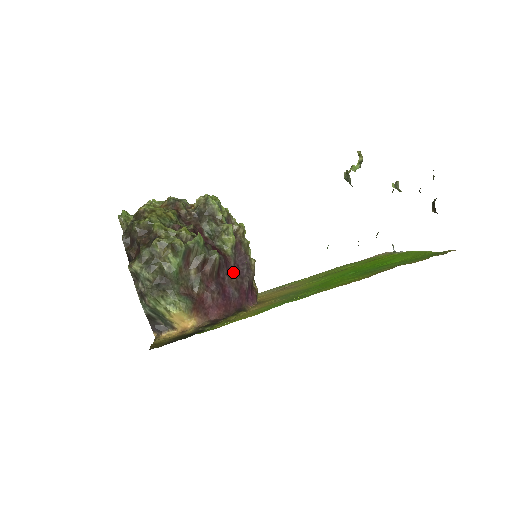
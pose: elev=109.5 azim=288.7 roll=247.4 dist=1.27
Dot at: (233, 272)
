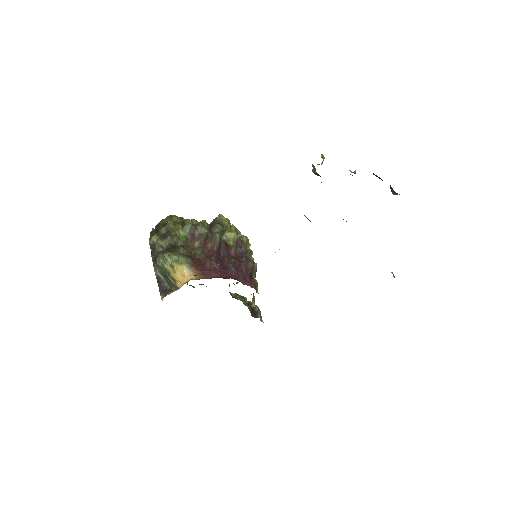
Dot at: (233, 258)
